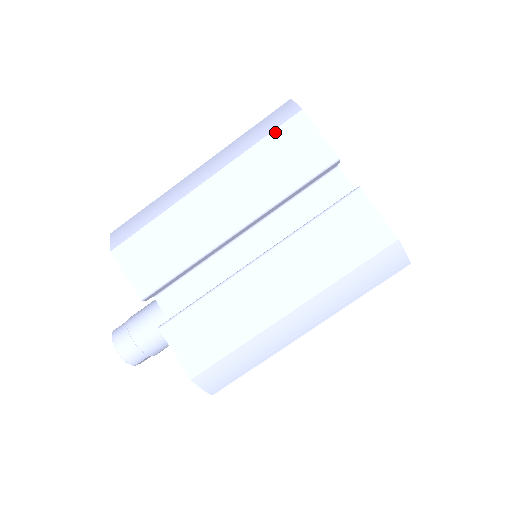
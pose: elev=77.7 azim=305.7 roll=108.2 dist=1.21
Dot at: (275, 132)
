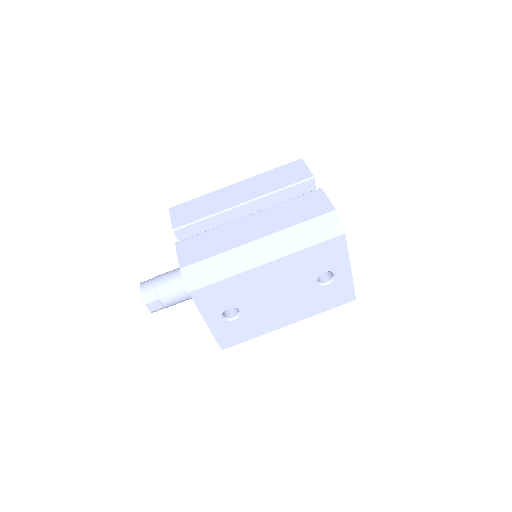
Dot at: (283, 166)
